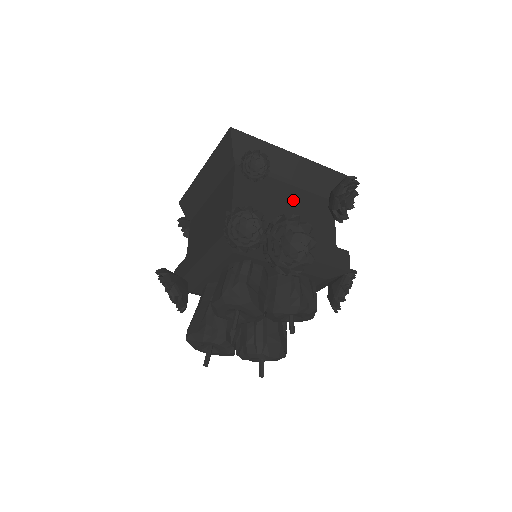
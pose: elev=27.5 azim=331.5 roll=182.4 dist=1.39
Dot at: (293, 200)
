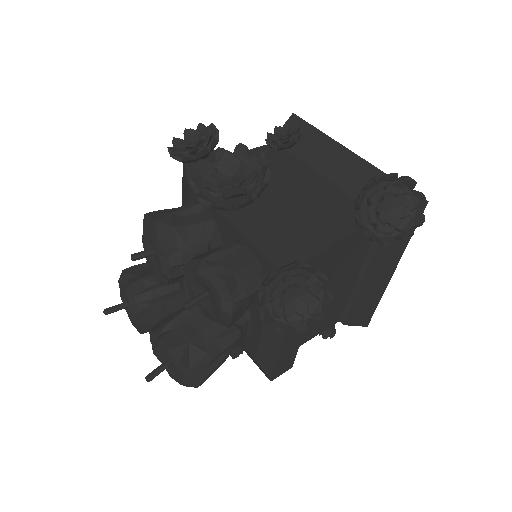
Dot at: (314, 188)
